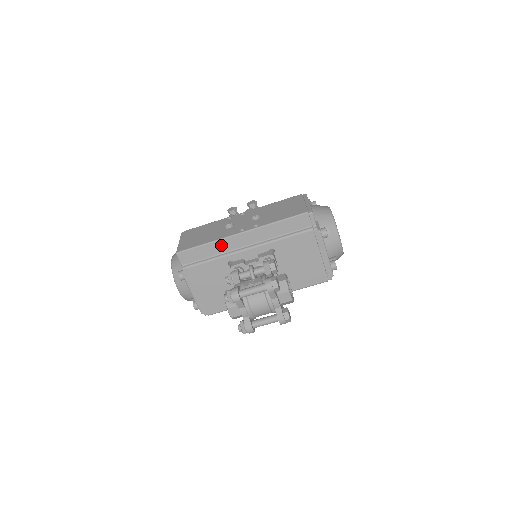
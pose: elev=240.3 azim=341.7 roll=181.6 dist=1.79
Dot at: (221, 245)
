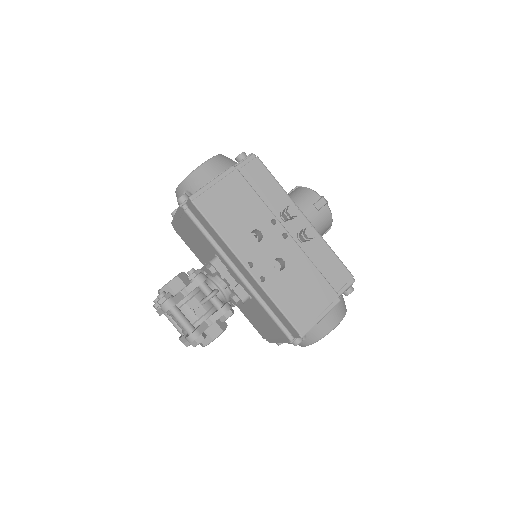
Dot at: (224, 246)
